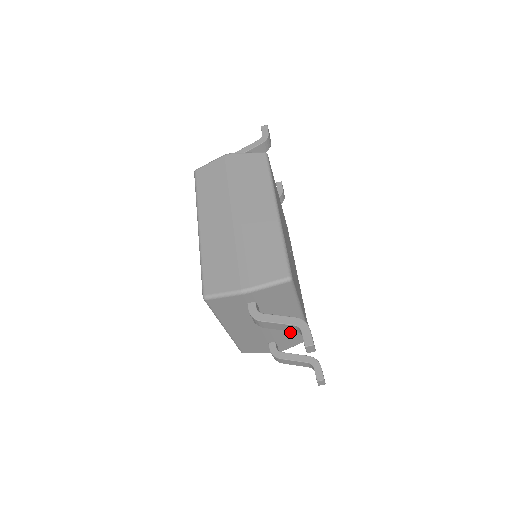
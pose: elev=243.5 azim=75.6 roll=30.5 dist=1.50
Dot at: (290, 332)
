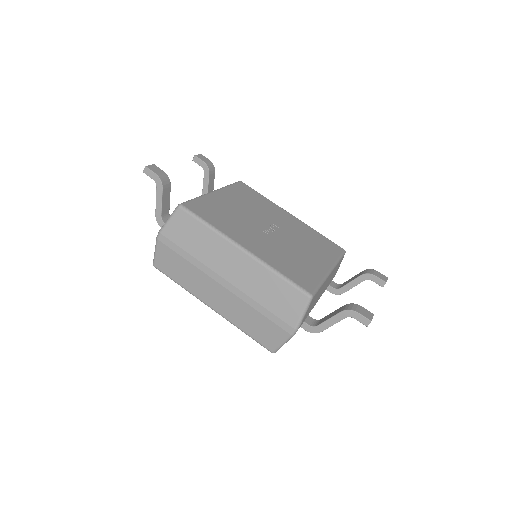
Dot at: occluded
